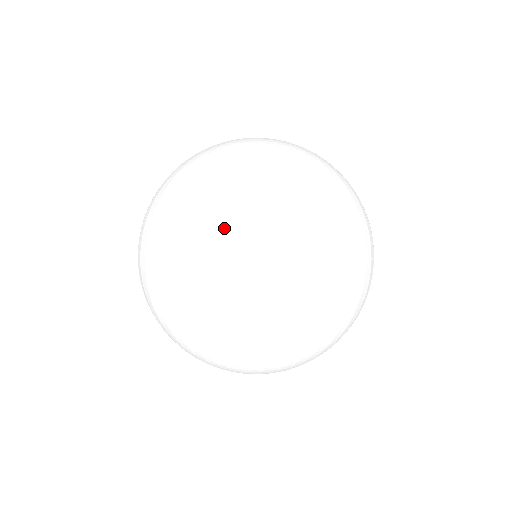
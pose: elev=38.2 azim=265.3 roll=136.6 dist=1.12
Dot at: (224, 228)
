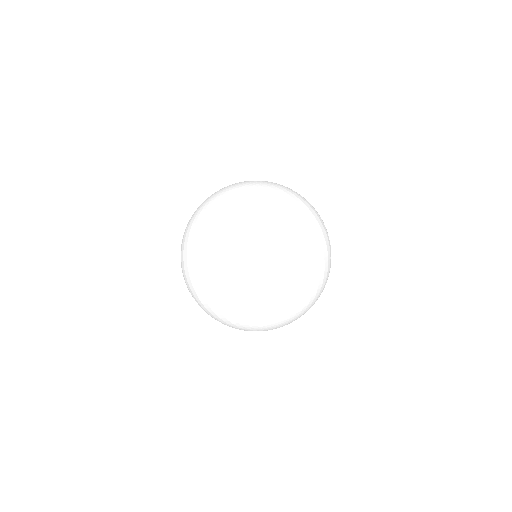
Dot at: (211, 256)
